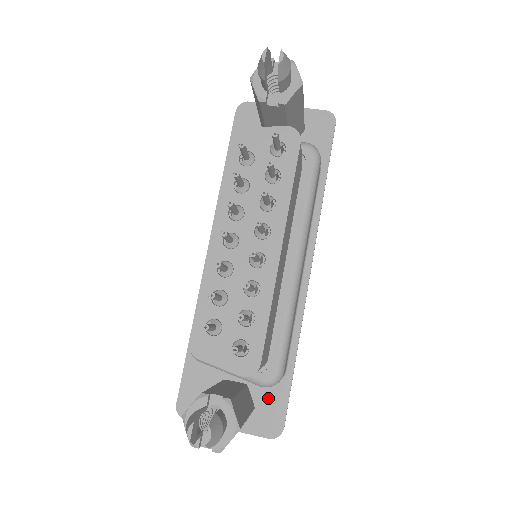
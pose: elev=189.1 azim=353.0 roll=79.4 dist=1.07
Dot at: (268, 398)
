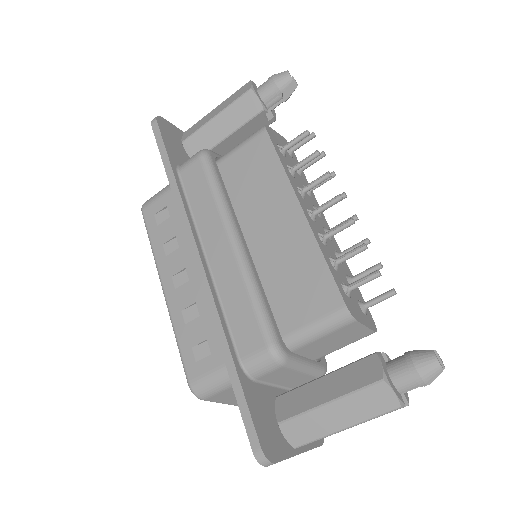
Dot at: occluded
